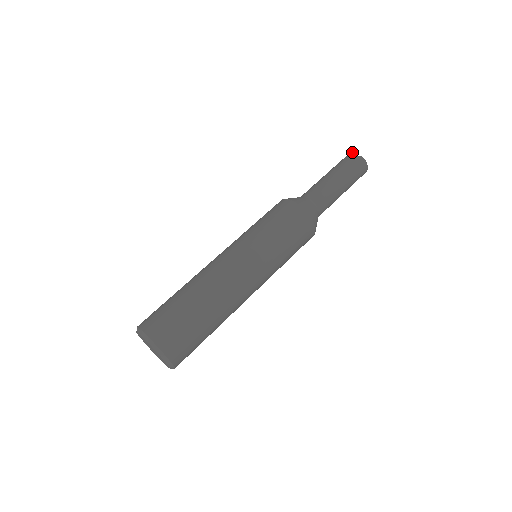
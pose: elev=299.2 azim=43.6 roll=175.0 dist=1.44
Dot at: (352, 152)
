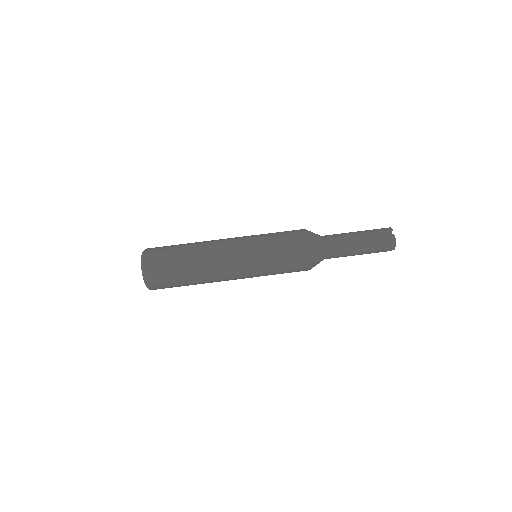
Dot at: occluded
